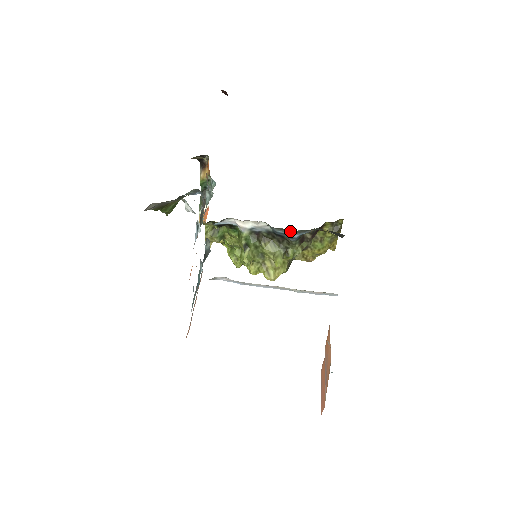
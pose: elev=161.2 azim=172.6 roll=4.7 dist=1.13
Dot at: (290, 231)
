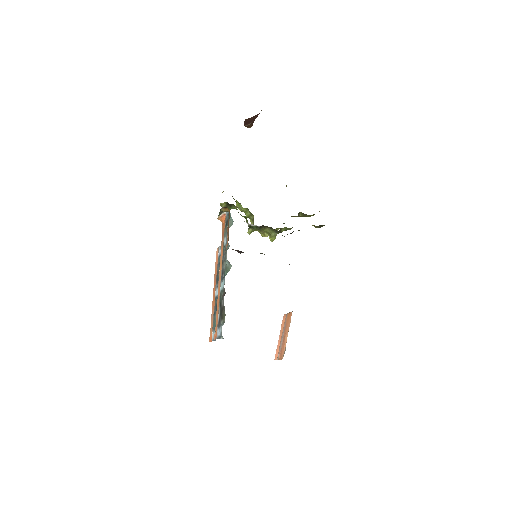
Dot at: occluded
